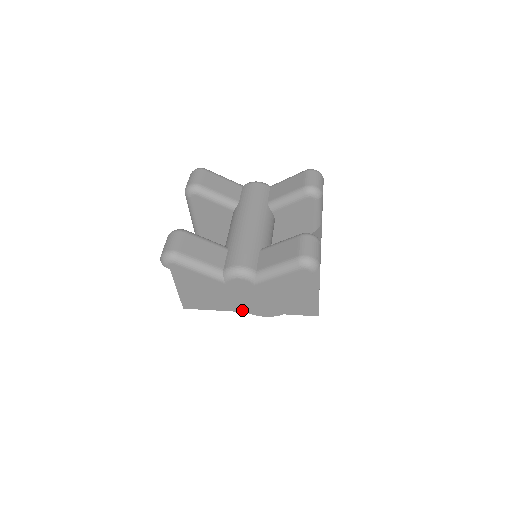
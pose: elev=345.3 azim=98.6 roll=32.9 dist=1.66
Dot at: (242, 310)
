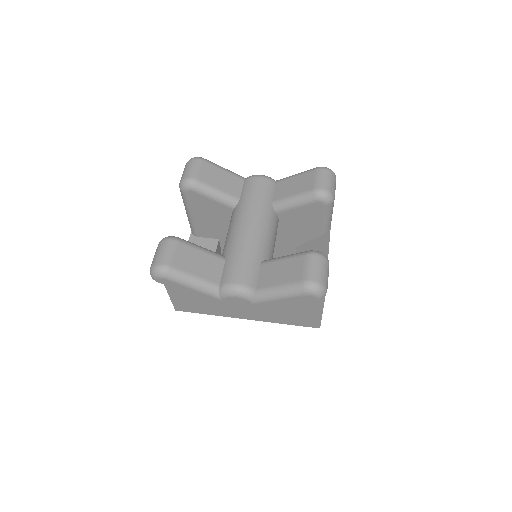
Dot at: (238, 317)
